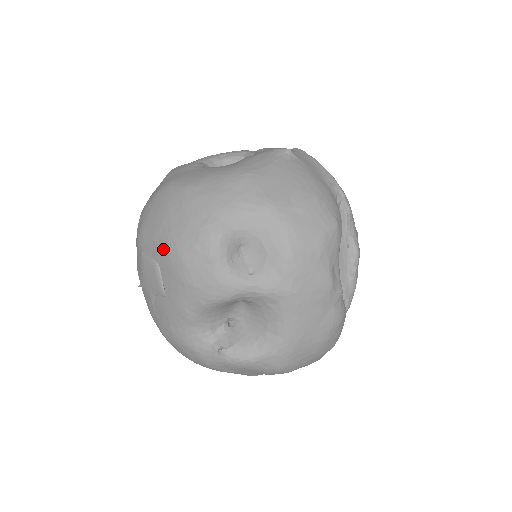
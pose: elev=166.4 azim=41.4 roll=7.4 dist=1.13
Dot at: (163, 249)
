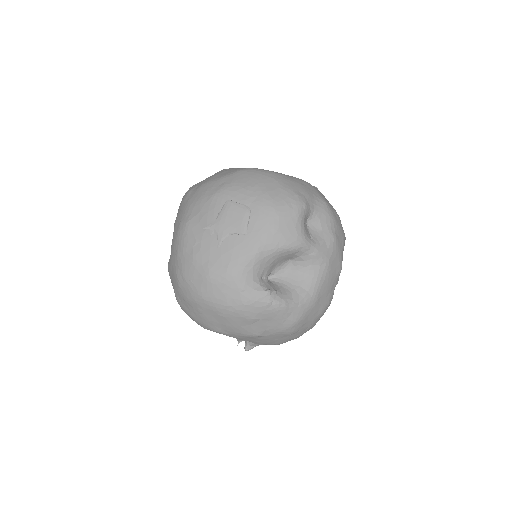
Dot at: (256, 201)
